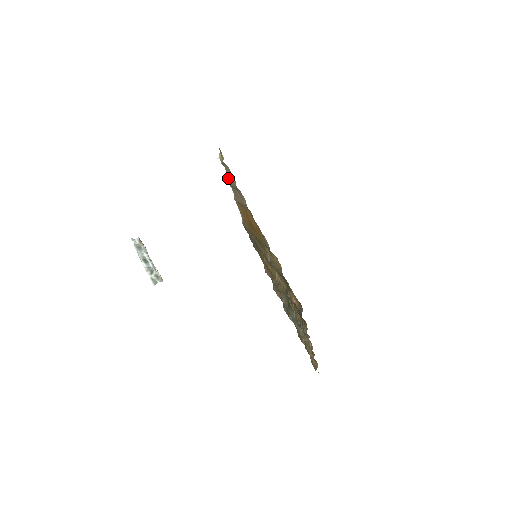
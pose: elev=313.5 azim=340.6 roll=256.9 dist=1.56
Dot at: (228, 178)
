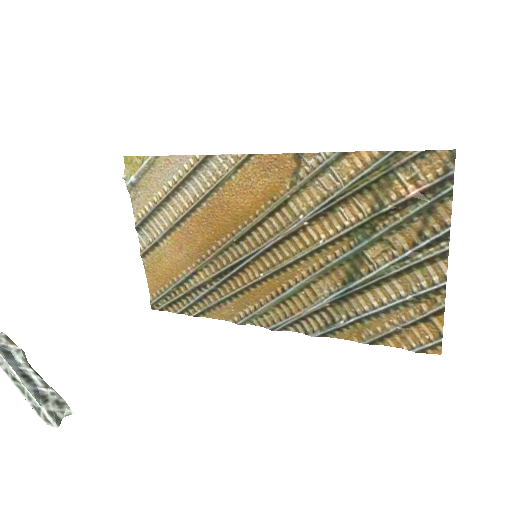
Dot at: (137, 212)
